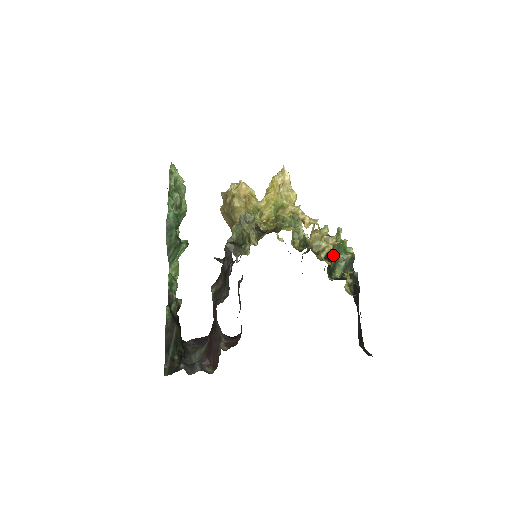
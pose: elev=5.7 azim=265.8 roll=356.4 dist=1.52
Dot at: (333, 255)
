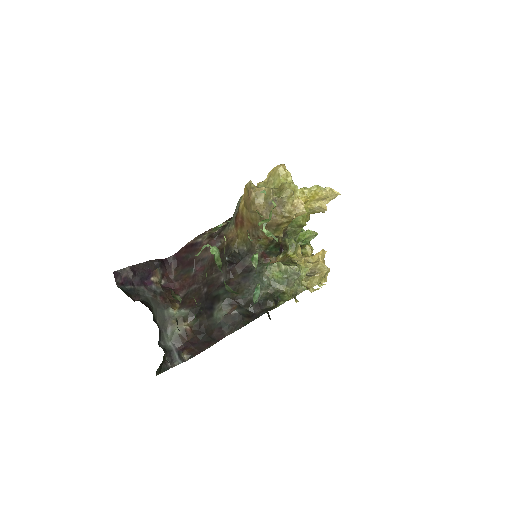
Dot at: occluded
